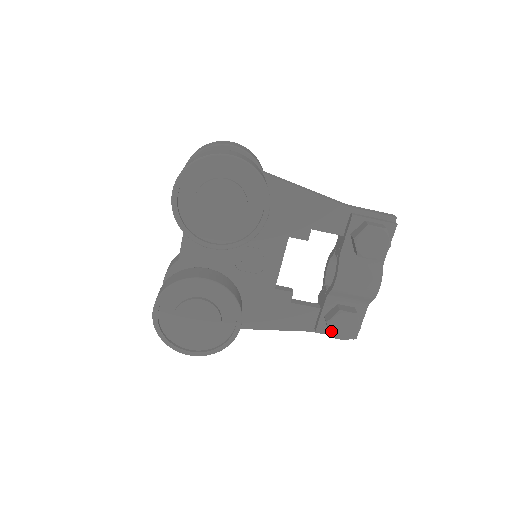
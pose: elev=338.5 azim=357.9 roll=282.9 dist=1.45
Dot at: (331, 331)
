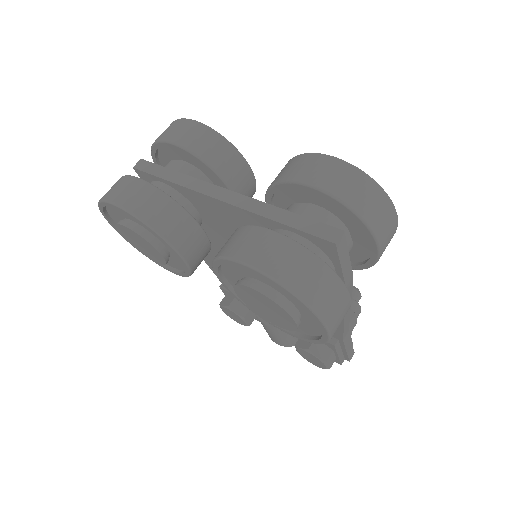
Dot at: (223, 308)
